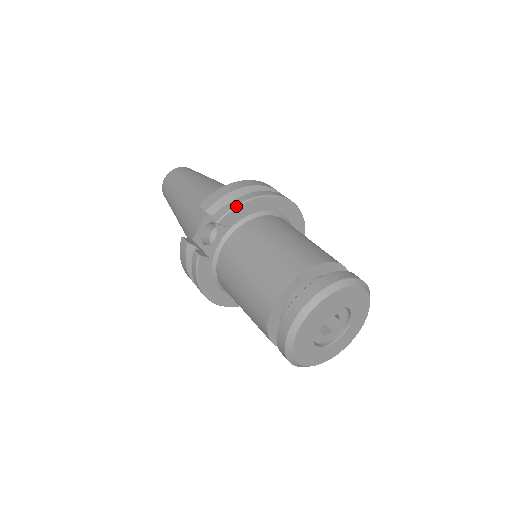
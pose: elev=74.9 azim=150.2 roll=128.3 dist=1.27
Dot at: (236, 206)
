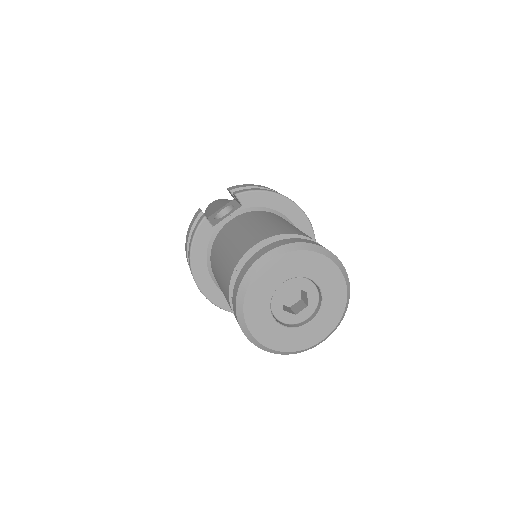
Dot at: (259, 190)
